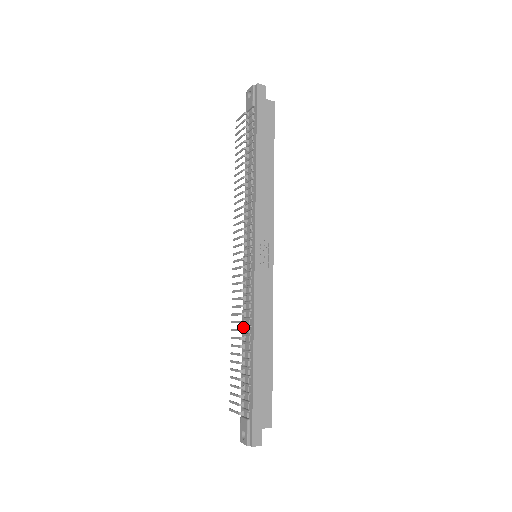
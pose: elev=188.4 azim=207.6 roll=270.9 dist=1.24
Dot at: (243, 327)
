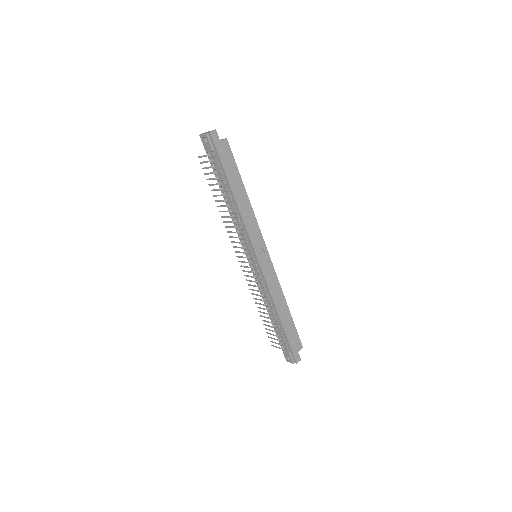
Dot at: (264, 301)
